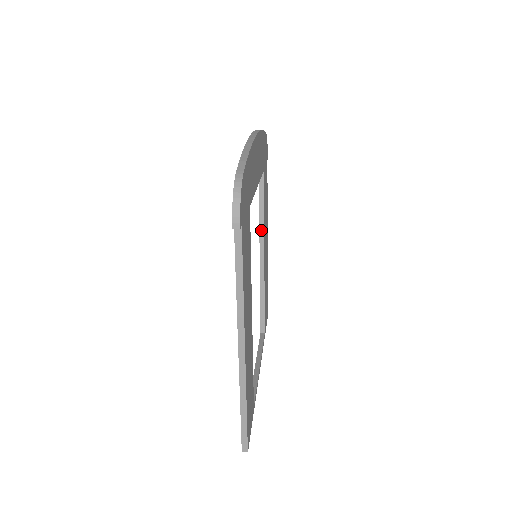
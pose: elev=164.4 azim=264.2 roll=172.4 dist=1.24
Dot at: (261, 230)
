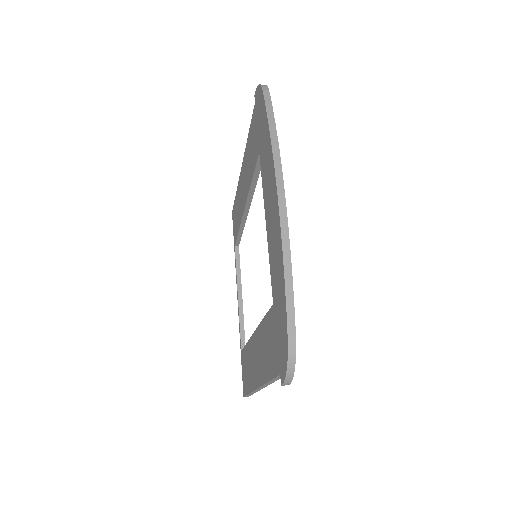
Dot at: (251, 192)
